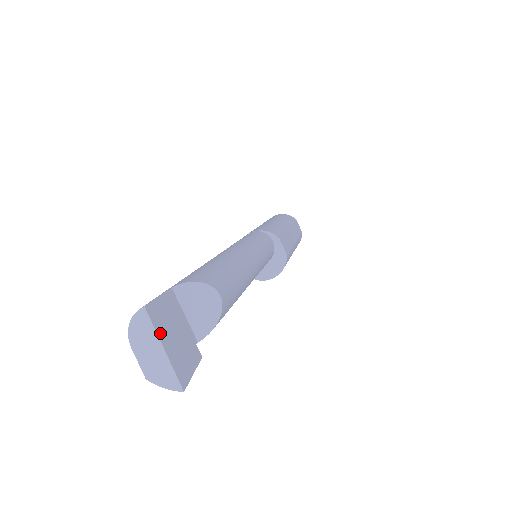
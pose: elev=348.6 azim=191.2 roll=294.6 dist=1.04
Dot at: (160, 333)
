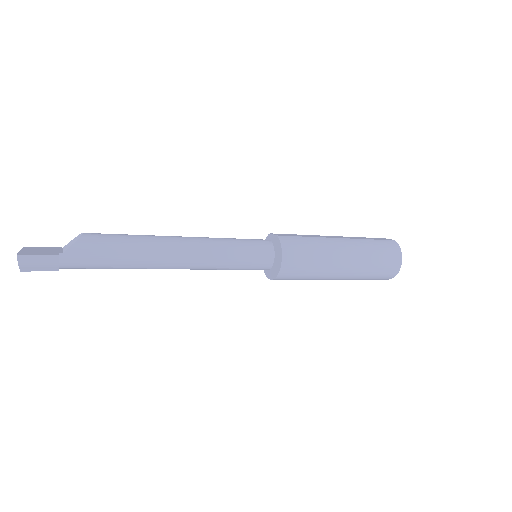
Dot at: (25, 249)
